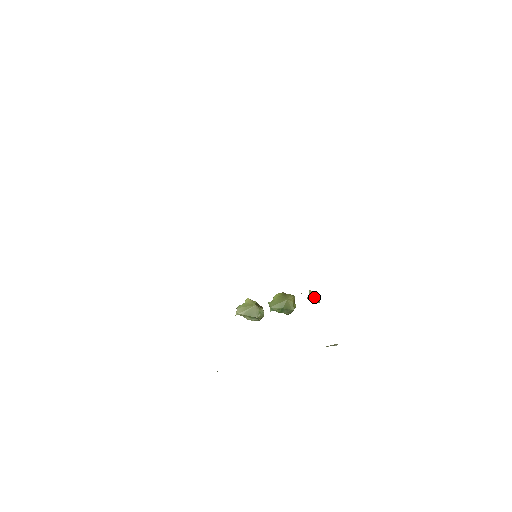
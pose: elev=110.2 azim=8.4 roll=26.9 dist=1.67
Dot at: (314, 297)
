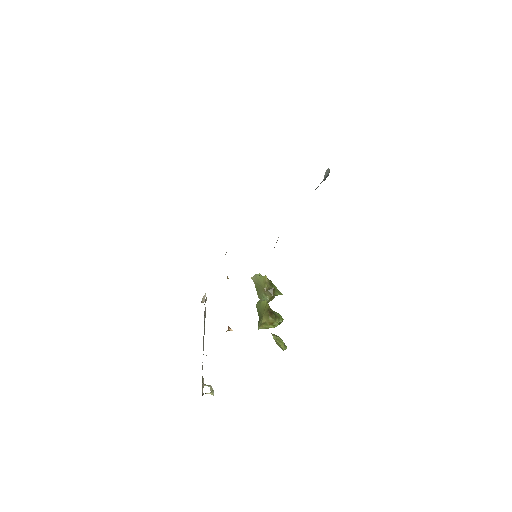
Dot at: (276, 341)
